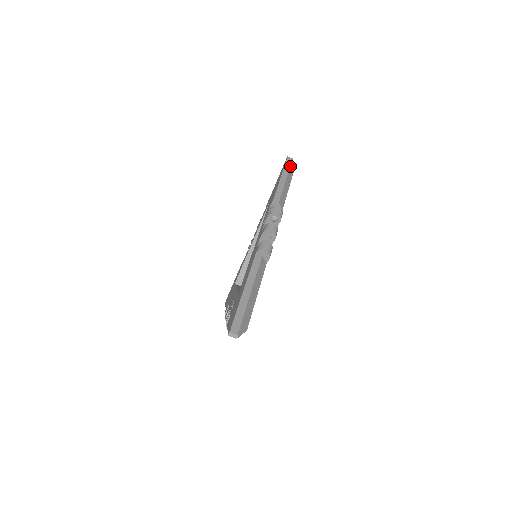
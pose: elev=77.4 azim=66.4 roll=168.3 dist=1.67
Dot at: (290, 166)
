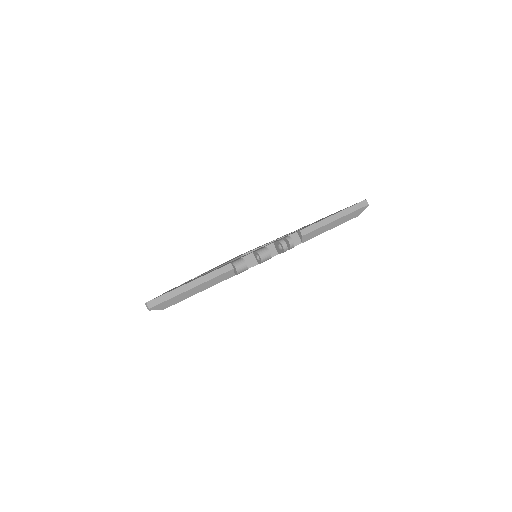
Dot at: (357, 210)
